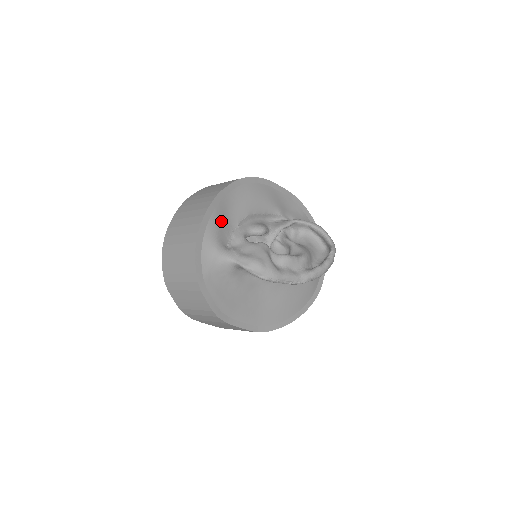
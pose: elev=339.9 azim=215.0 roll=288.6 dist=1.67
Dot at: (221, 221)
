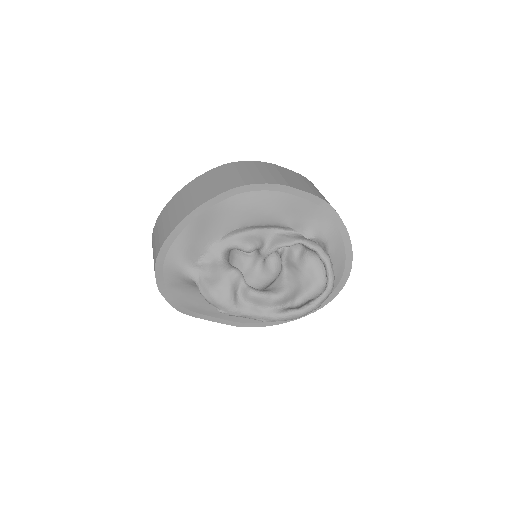
Dot at: (195, 236)
